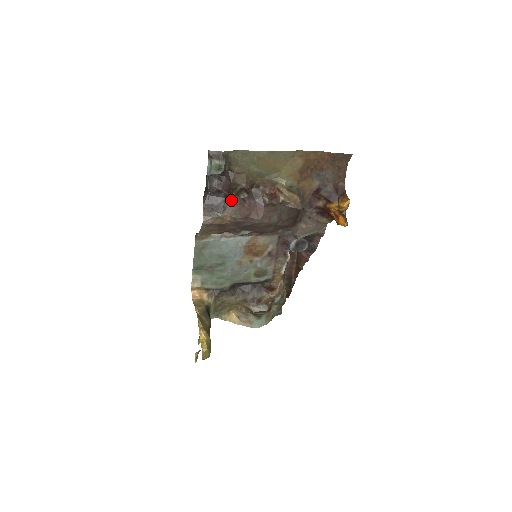
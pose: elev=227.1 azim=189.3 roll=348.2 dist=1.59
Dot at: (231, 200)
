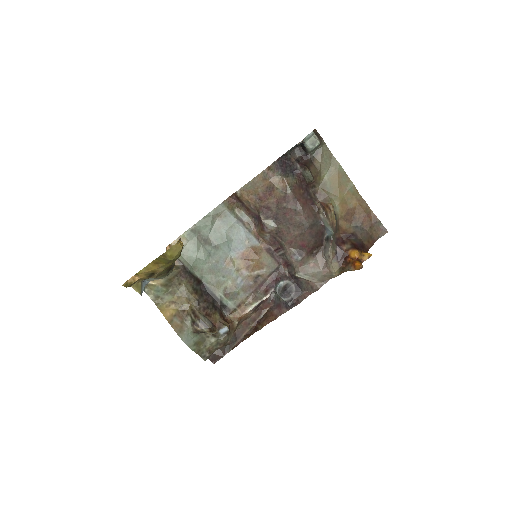
Dot at: (295, 177)
